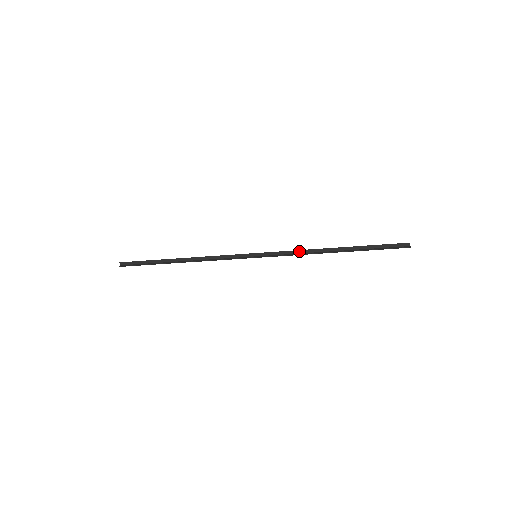
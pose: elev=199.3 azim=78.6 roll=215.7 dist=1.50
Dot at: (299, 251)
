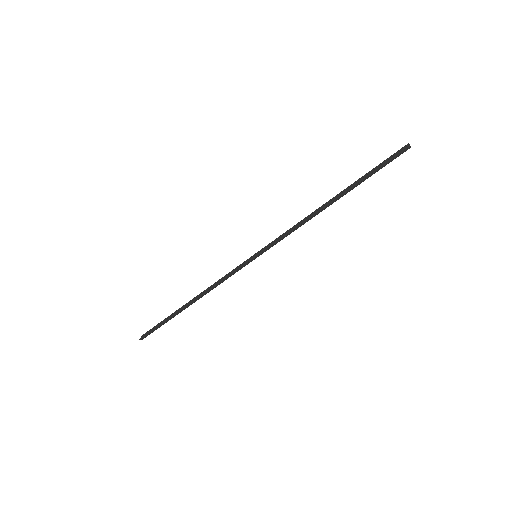
Dot at: (296, 225)
